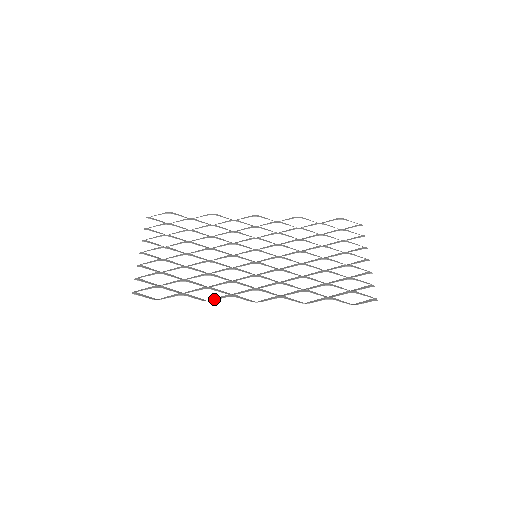
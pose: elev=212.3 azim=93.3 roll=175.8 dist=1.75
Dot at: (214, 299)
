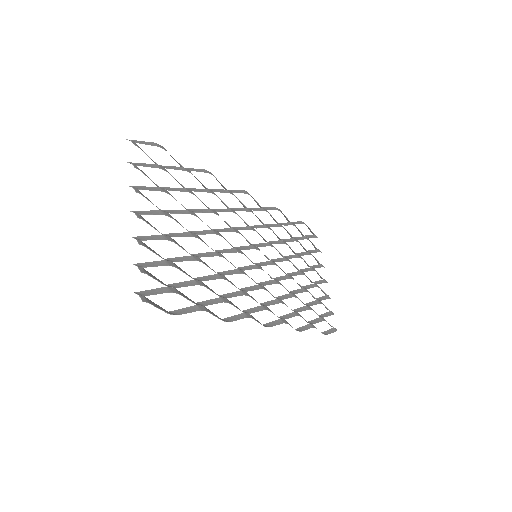
Dot at: (232, 319)
